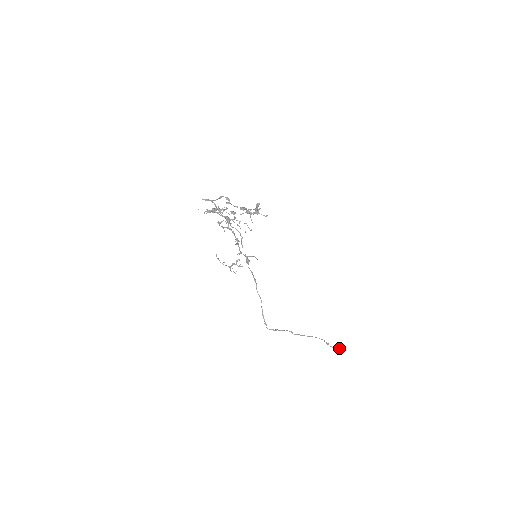
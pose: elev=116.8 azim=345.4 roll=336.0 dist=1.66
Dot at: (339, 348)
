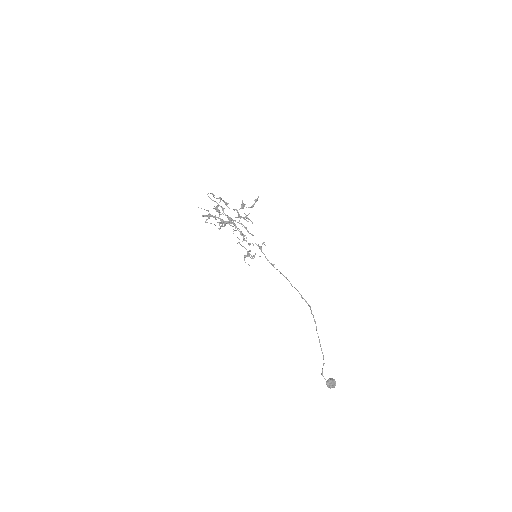
Dot at: (332, 378)
